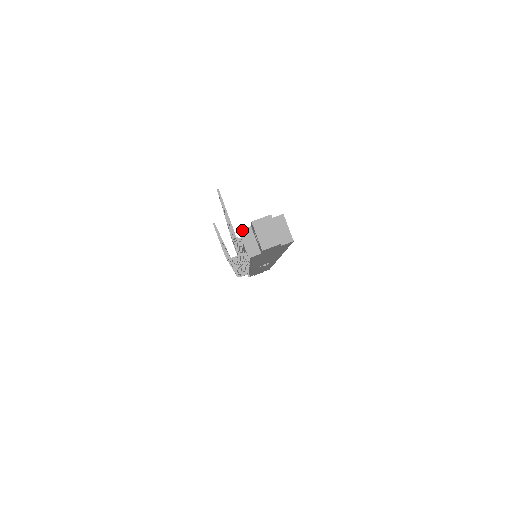
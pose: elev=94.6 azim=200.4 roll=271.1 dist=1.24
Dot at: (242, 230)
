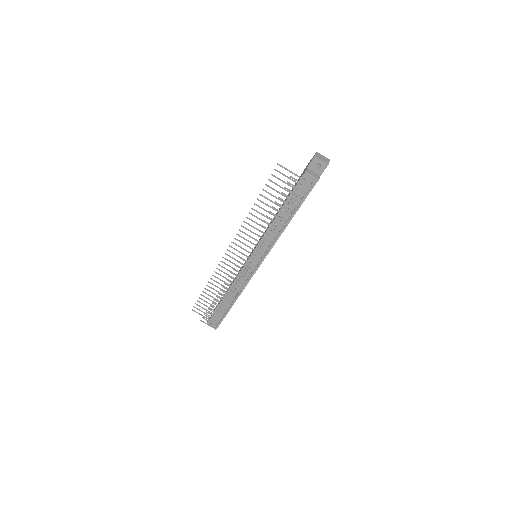
Dot at: (306, 170)
